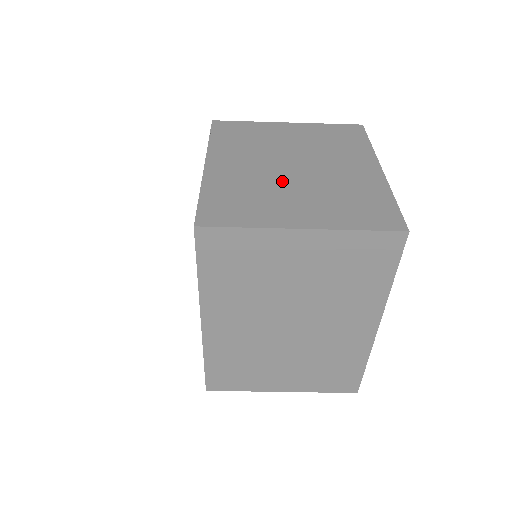
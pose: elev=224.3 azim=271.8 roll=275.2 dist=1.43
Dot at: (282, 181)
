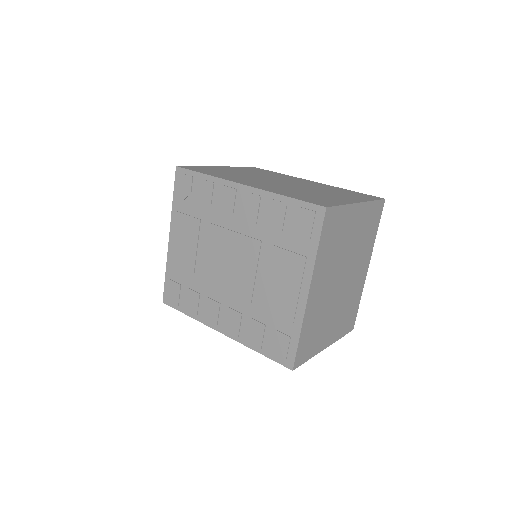
Dot at: (333, 302)
